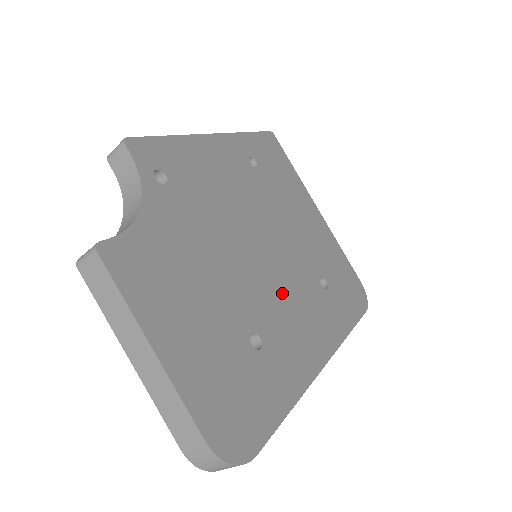
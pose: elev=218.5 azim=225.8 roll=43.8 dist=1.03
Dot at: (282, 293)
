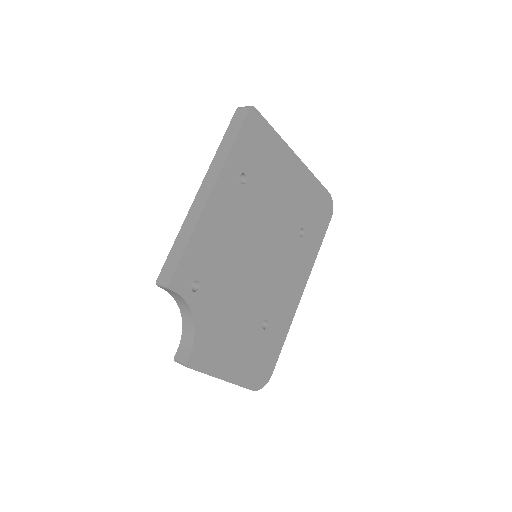
Dot at: (275, 277)
